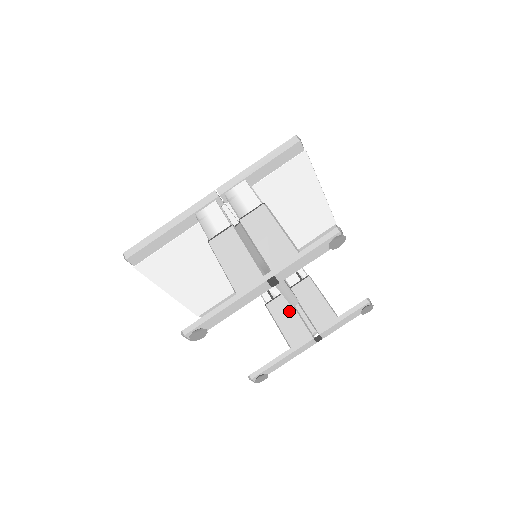
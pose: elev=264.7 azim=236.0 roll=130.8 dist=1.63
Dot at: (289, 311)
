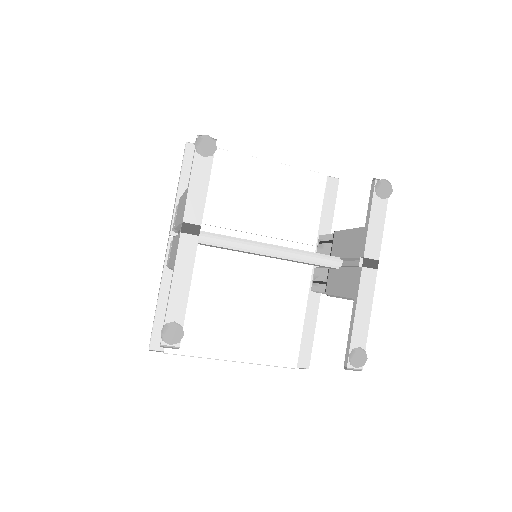
Dot at: (339, 274)
